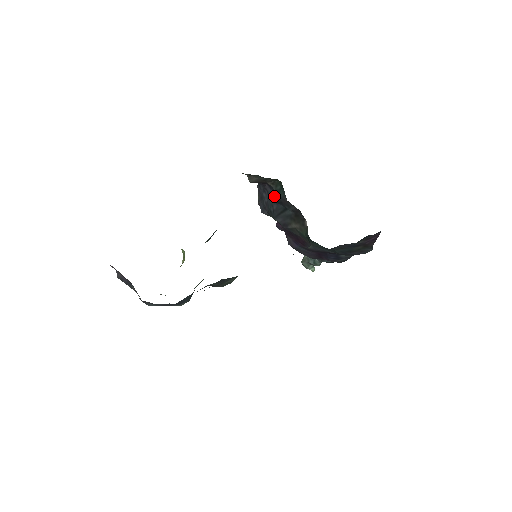
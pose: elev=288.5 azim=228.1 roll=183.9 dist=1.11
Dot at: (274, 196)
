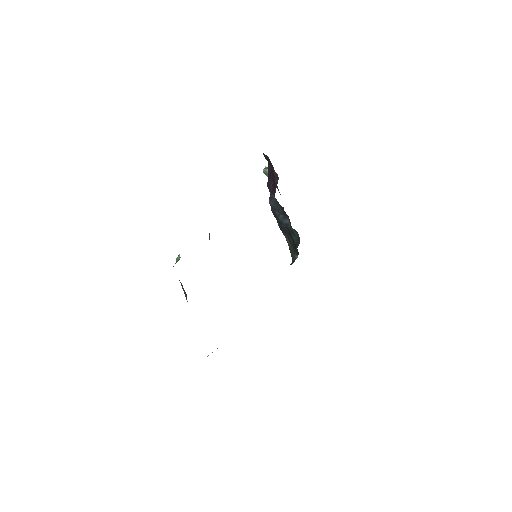
Dot at: (288, 224)
